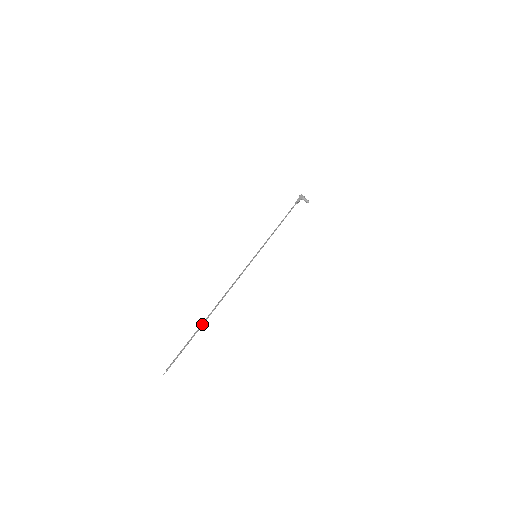
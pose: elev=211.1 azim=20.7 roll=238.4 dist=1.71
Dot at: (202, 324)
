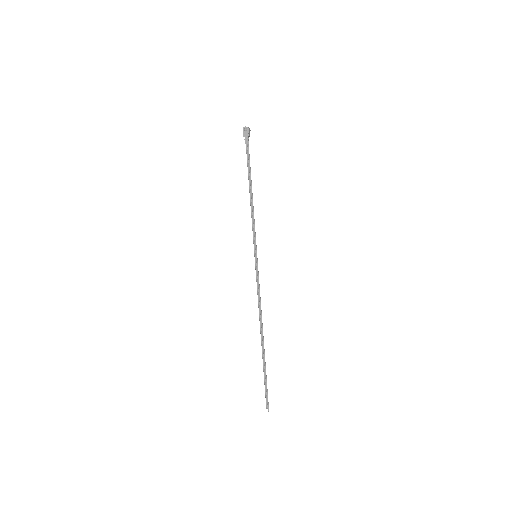
Dot at: occluded
